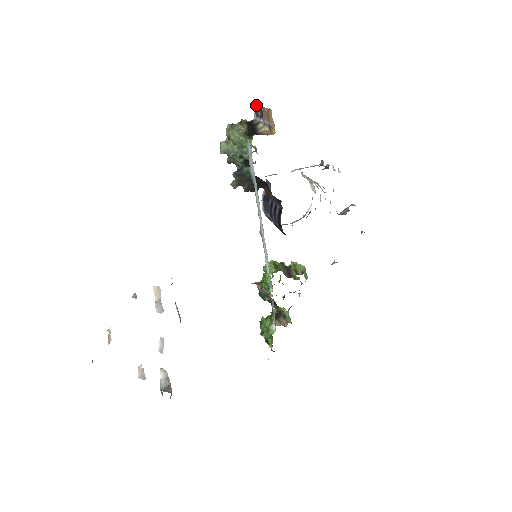
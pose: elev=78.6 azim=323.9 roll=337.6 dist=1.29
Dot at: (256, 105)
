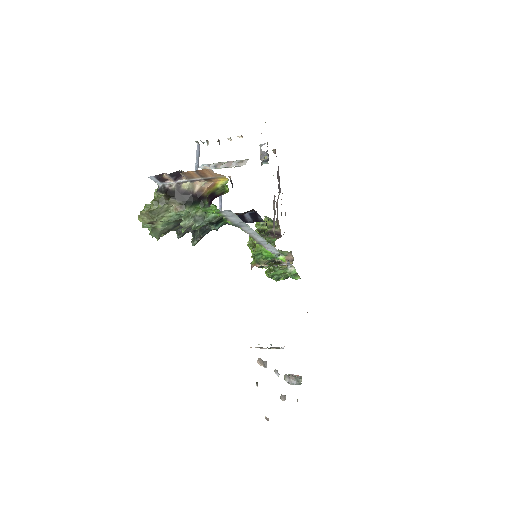
Dot at: (157, 176)
